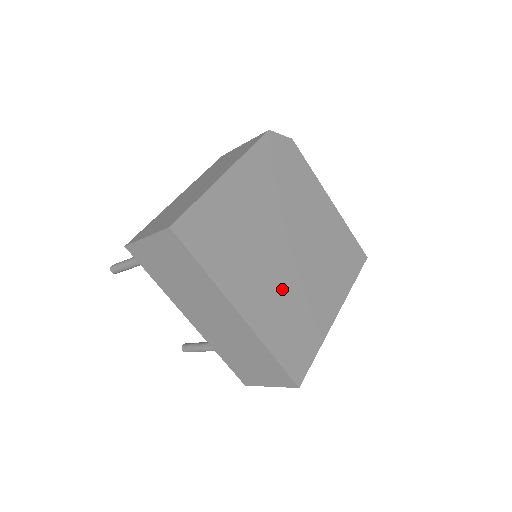
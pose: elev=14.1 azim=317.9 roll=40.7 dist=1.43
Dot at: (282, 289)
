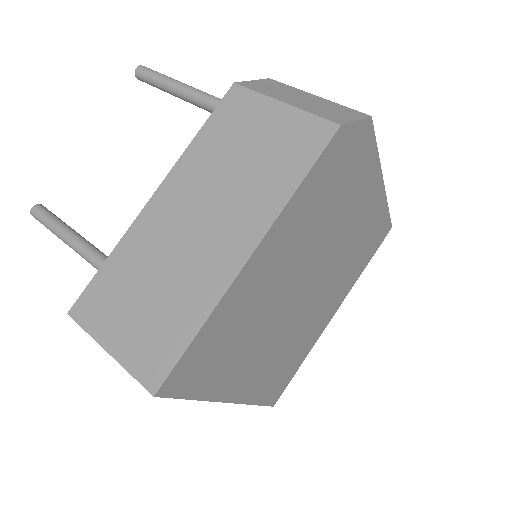
Dot at: (284, 340)
